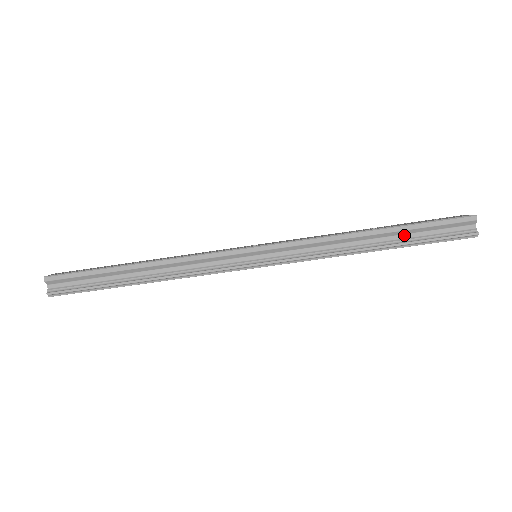
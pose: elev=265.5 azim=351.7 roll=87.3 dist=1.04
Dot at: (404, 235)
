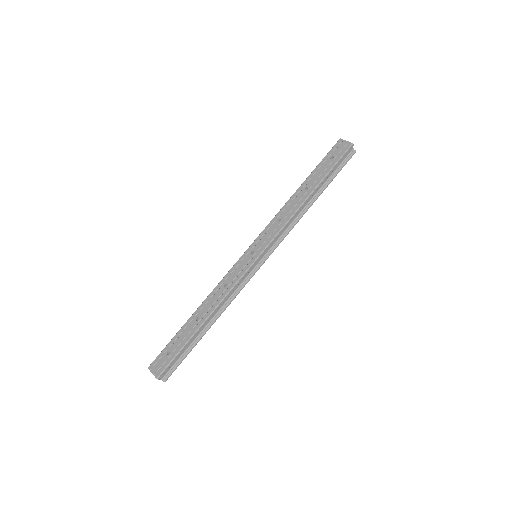
Dot at: (324, 182)
